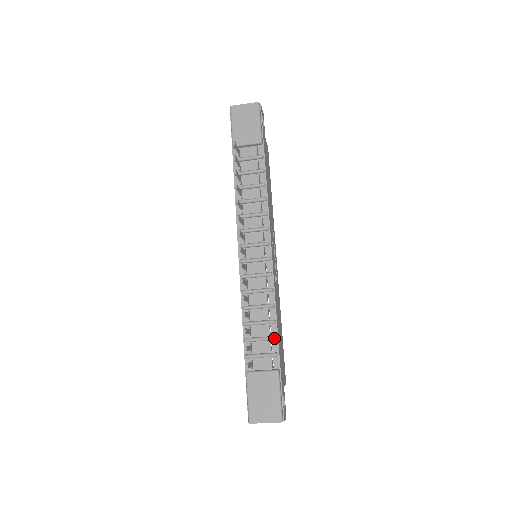
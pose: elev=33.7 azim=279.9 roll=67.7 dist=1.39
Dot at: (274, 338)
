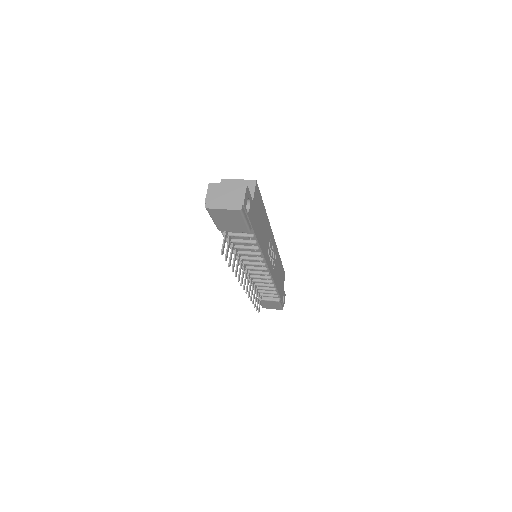
Dot at: occluded
